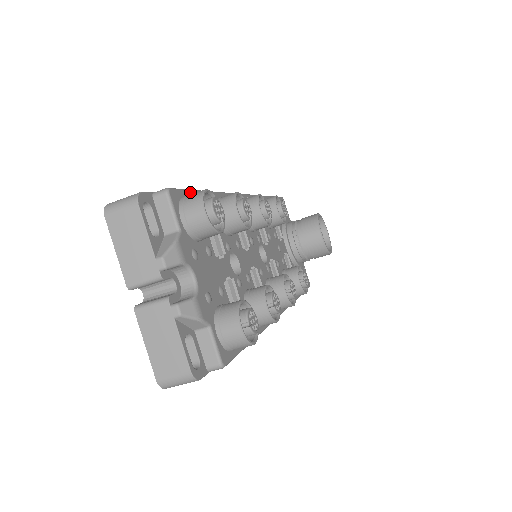
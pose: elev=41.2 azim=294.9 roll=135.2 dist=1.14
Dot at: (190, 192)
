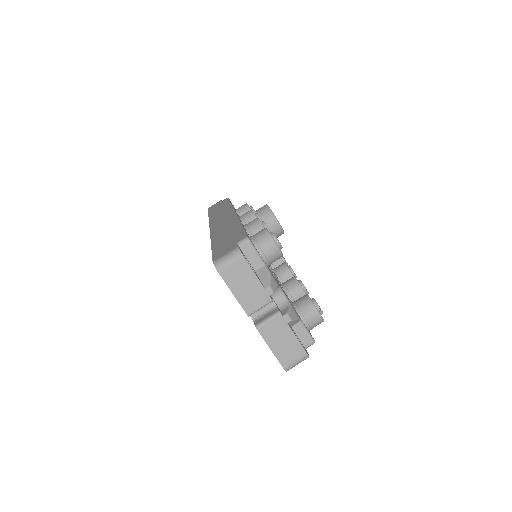
Dot at: (246, 232)
